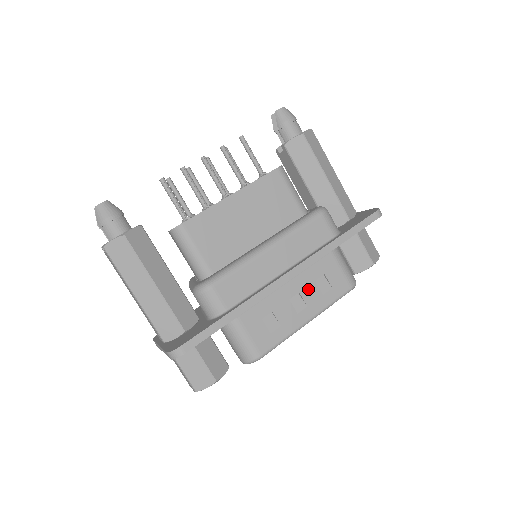
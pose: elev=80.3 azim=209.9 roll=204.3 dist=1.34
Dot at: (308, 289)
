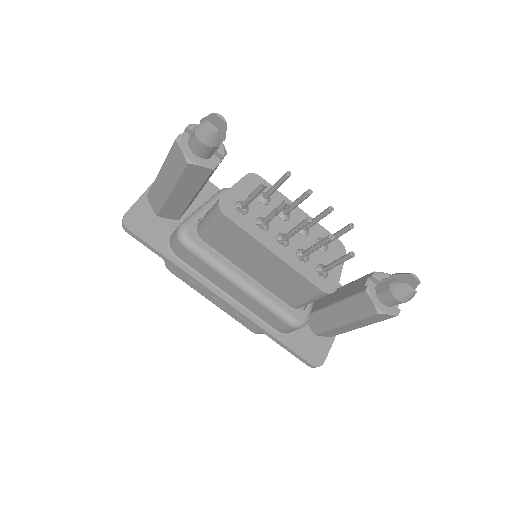
Dot at: occluded
